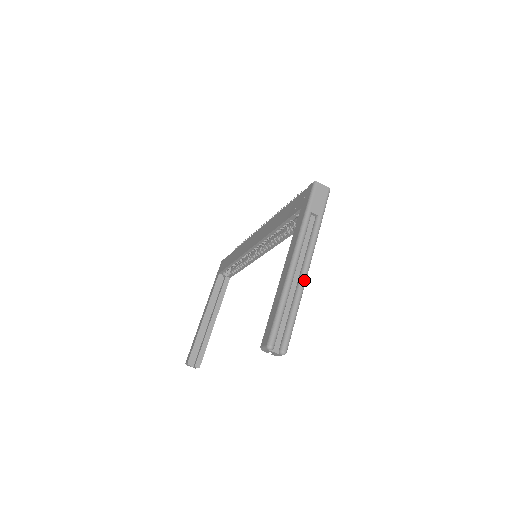
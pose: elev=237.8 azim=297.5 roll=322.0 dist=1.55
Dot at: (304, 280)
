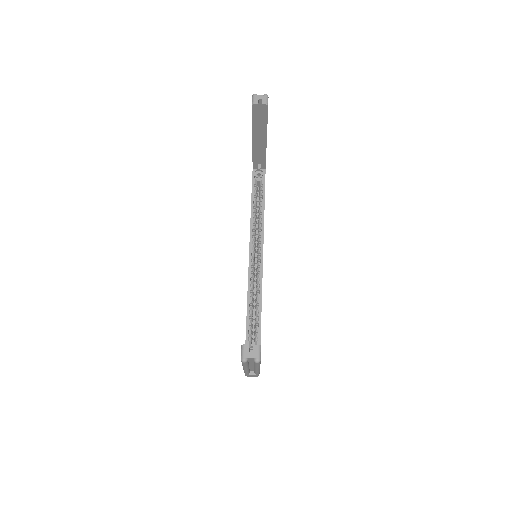
Dot at: occluded
